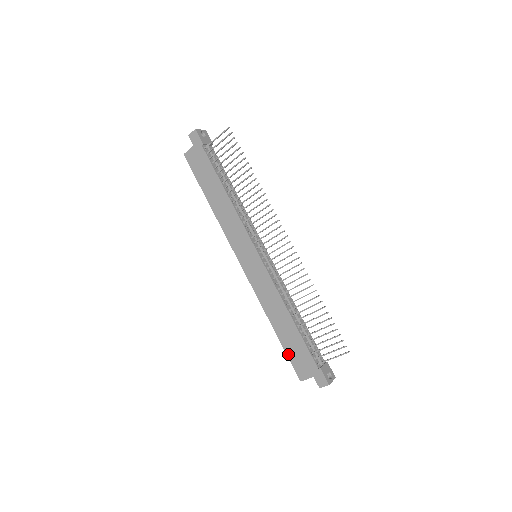
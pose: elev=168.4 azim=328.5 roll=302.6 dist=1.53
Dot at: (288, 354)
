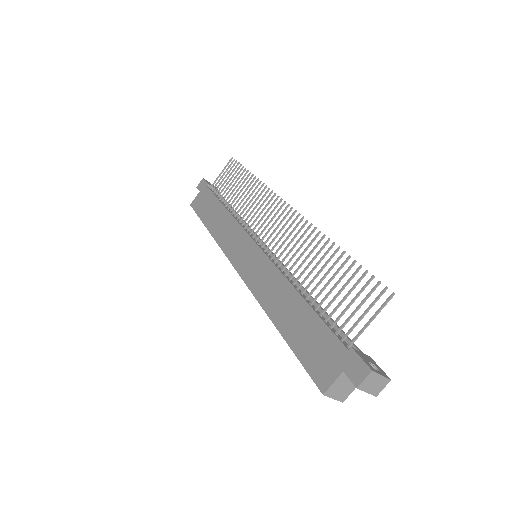
Dot at: (298, 355)
